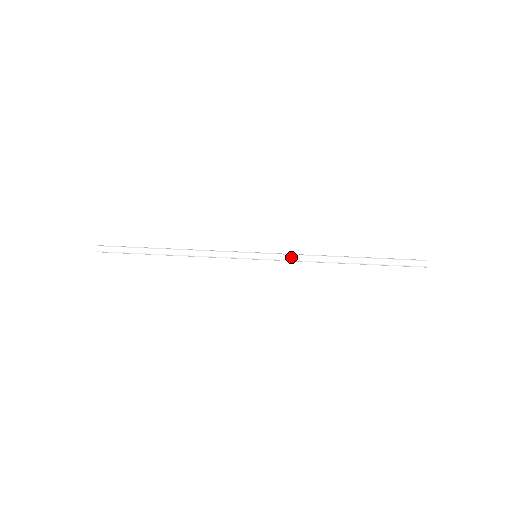
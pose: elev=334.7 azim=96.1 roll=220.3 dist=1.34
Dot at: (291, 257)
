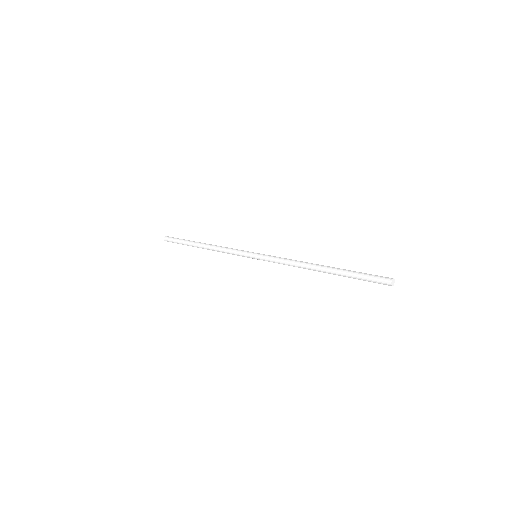
Dot at: (280, 257)
